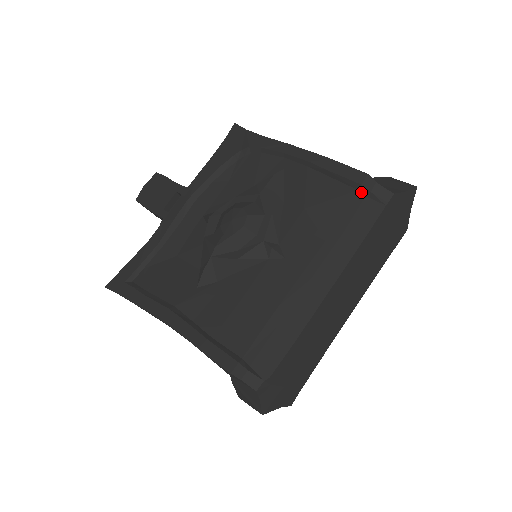
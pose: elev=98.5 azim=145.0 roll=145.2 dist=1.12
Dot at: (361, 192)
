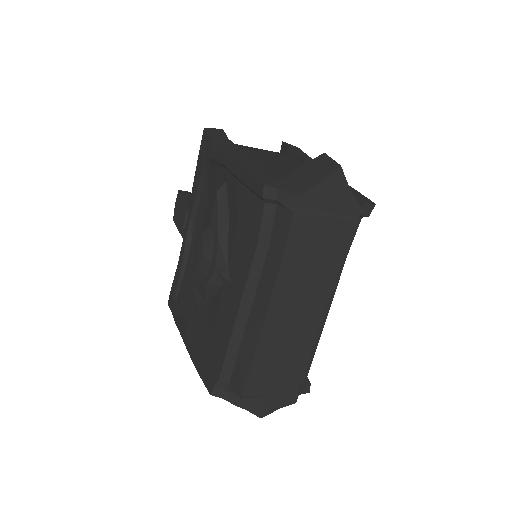
Dot at: (269, 203)
